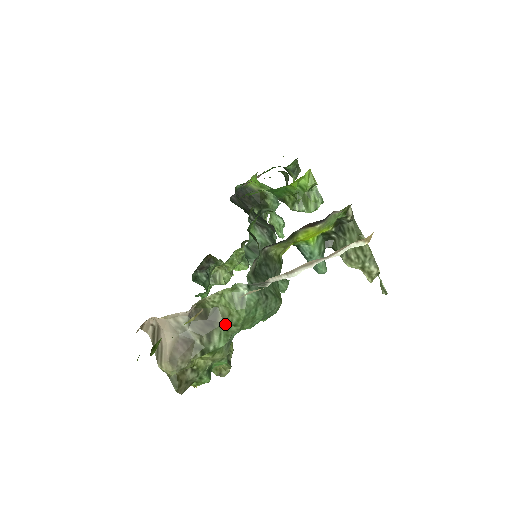
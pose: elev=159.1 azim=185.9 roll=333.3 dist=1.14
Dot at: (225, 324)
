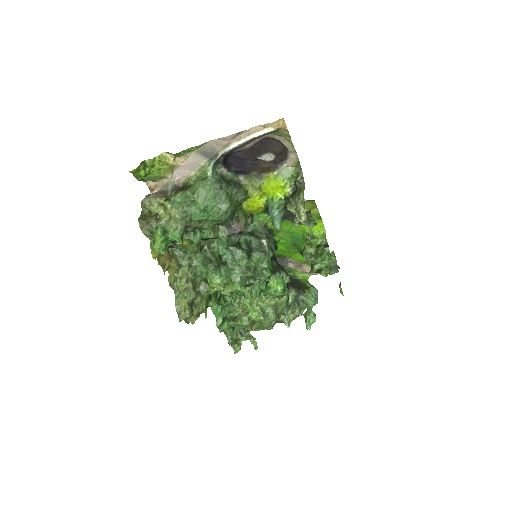
Dot at: (189, 191)
